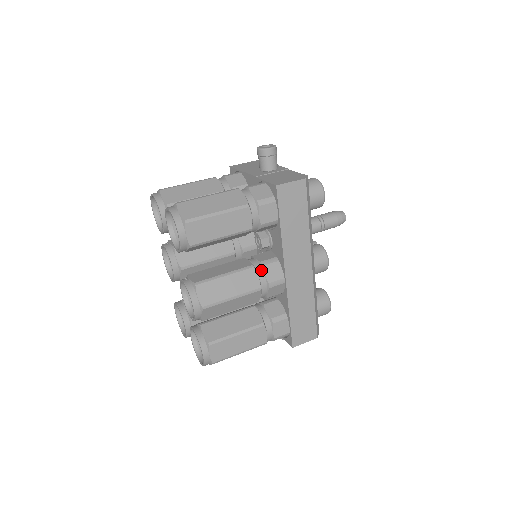
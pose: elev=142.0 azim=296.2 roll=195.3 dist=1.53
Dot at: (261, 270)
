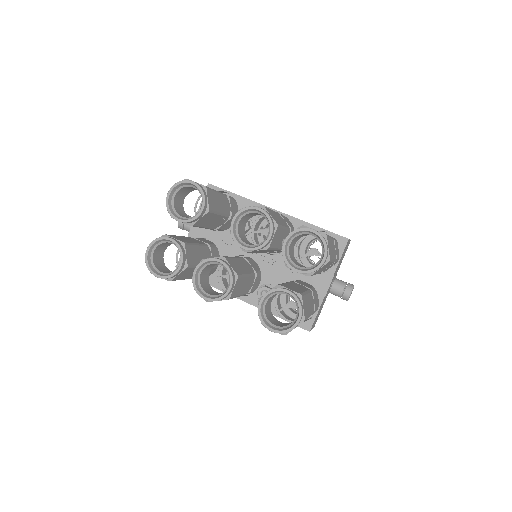
Dot at: occluded
